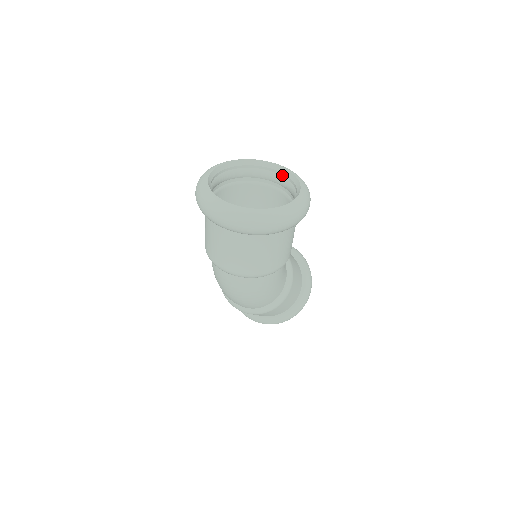
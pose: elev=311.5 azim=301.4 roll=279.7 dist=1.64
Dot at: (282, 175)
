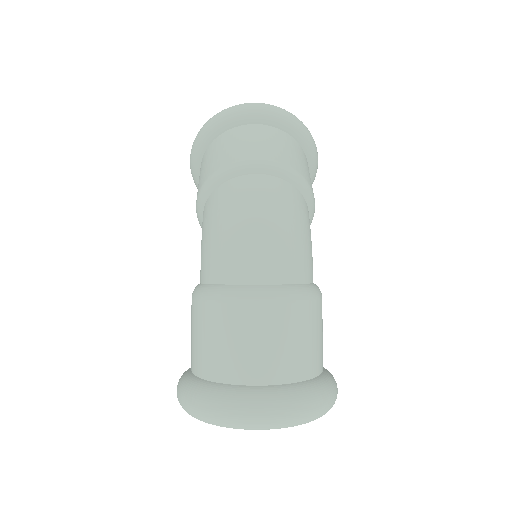
Dot at: occluded
